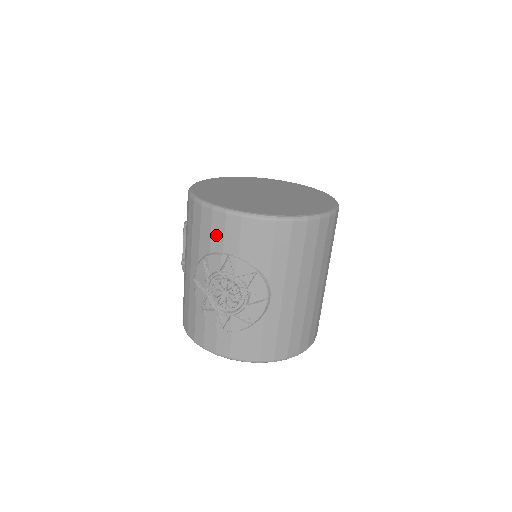
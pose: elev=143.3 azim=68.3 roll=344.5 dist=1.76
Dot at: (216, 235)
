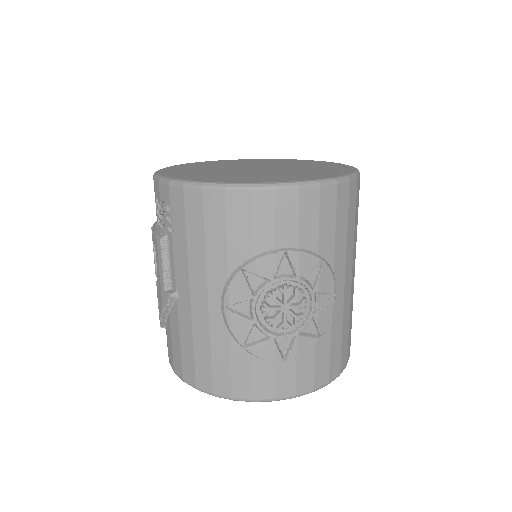
Dot at: (260, 227)
